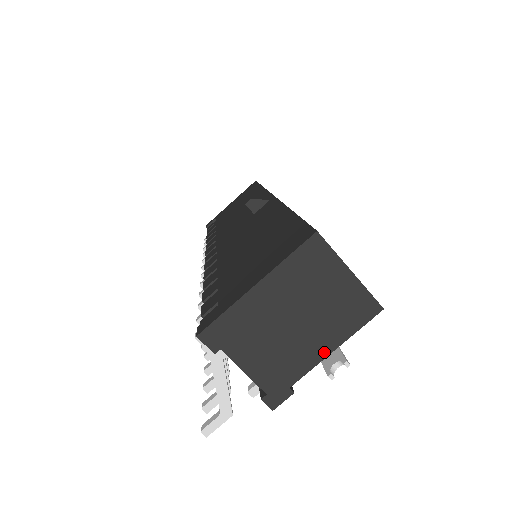
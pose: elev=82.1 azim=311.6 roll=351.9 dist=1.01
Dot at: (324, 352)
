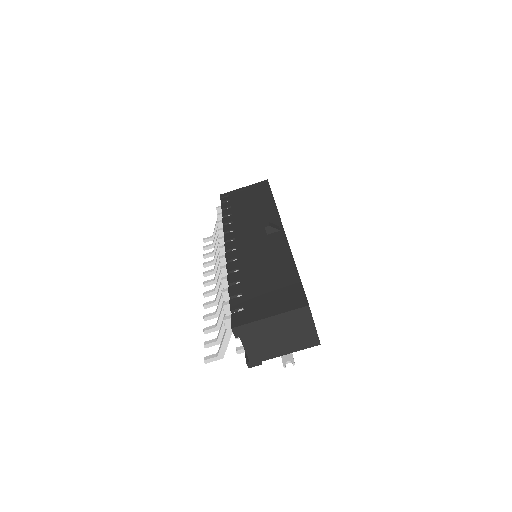
Dot at: (285, 353)
